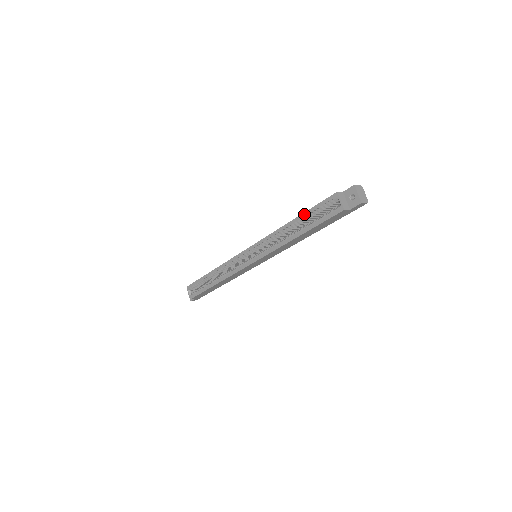
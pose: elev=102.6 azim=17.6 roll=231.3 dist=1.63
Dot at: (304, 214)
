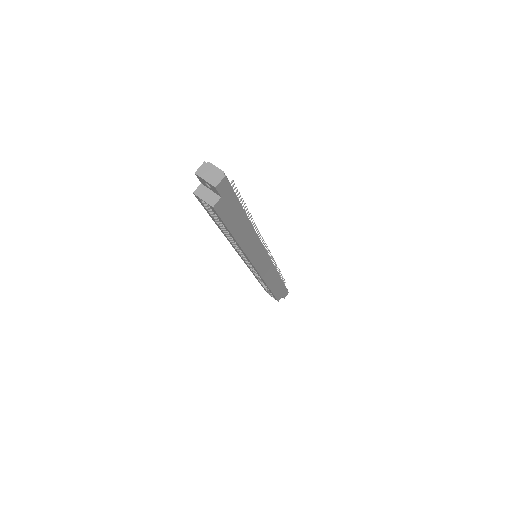
Dot at: occluded
